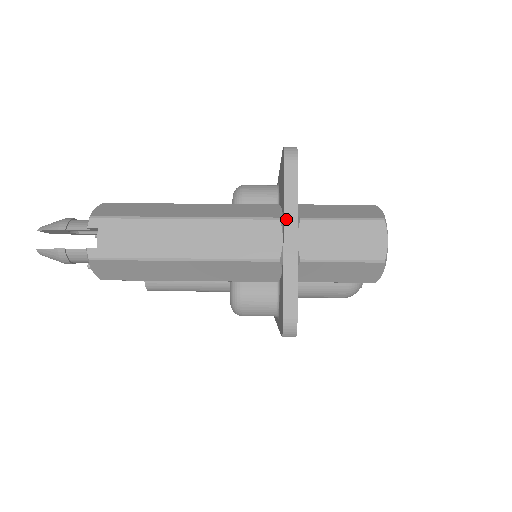
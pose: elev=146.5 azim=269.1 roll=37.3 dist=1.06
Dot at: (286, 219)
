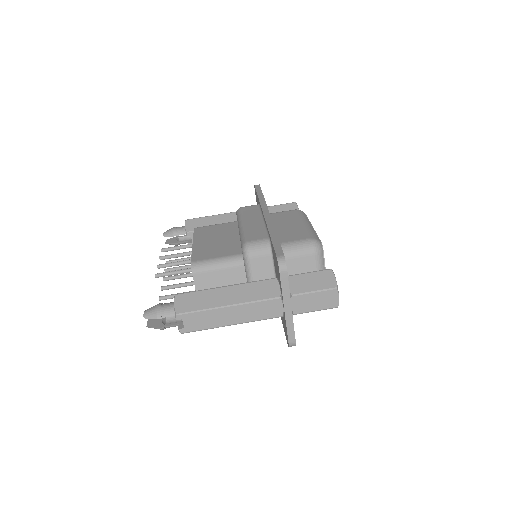
Dot at: (284, 300)
